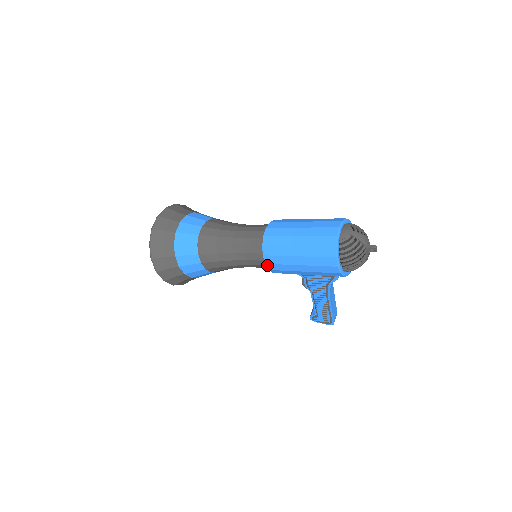
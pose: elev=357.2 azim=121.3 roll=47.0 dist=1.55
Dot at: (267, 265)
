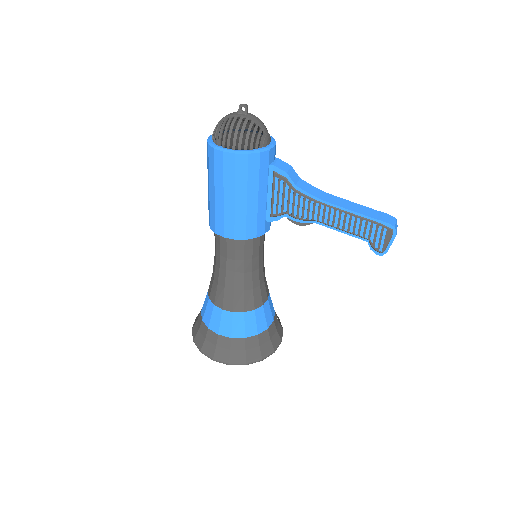
Dot at: (226, 236)
